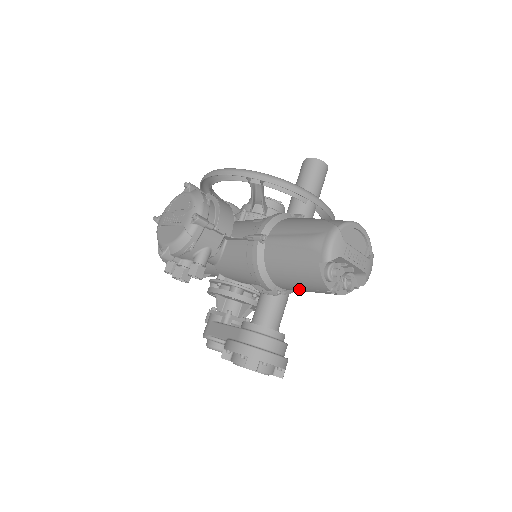
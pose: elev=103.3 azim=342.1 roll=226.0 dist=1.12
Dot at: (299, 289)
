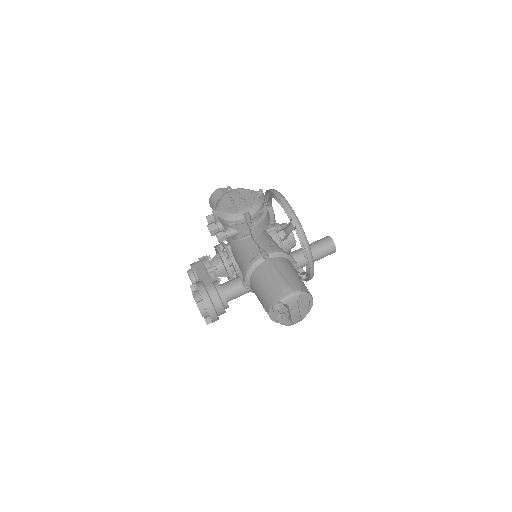
Dot at: (257, 296)
